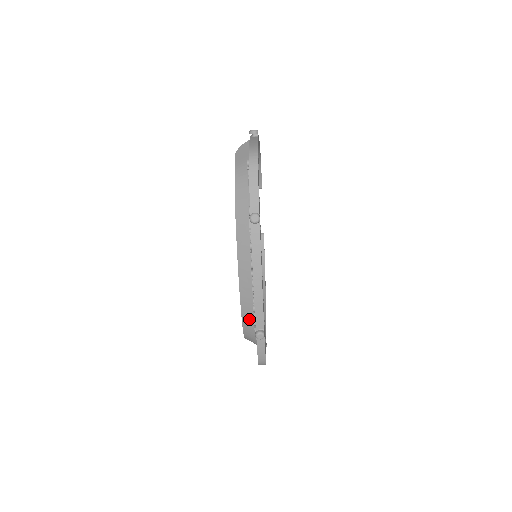
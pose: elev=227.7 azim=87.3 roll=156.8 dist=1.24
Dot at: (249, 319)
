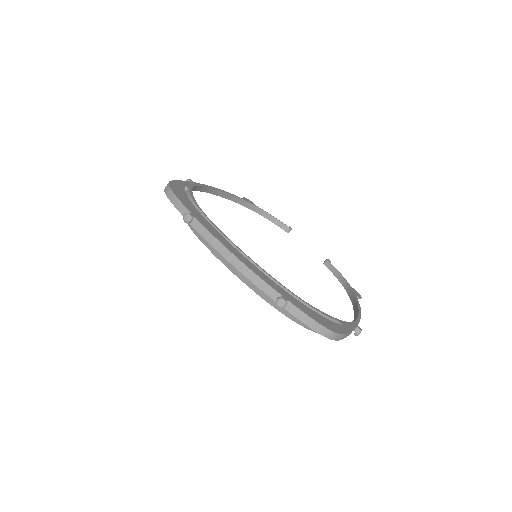
Dot at: occluded
